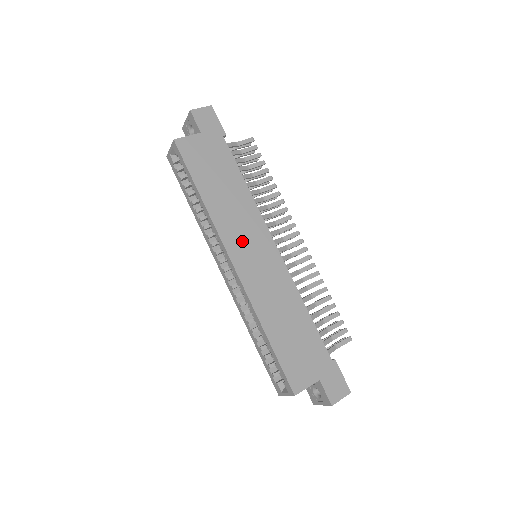
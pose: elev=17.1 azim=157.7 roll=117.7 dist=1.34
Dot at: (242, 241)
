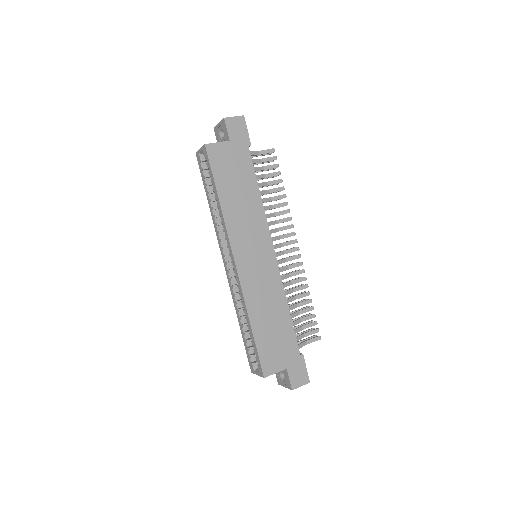
Dot at: (247, 244)
